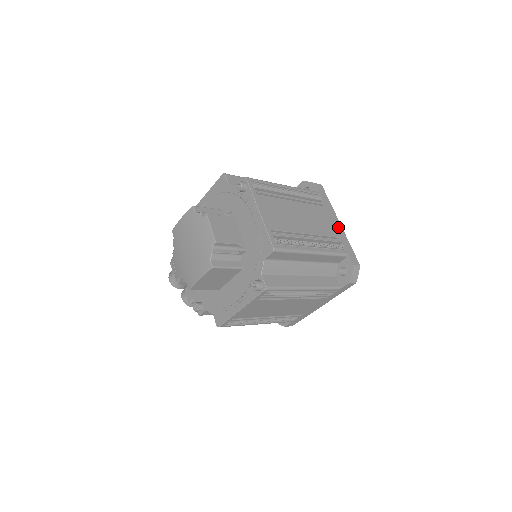
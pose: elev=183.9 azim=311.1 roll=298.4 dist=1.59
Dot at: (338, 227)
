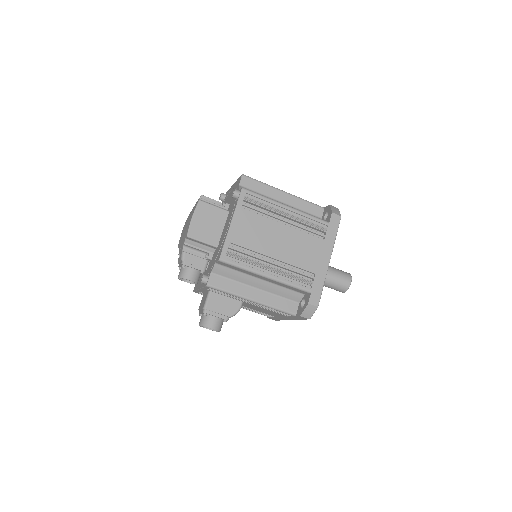
Dot at: occluded
